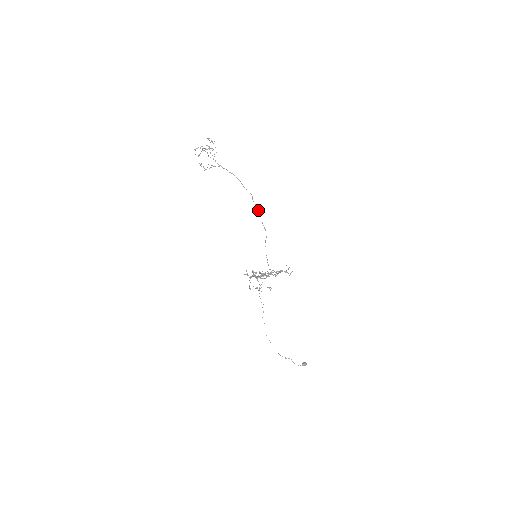
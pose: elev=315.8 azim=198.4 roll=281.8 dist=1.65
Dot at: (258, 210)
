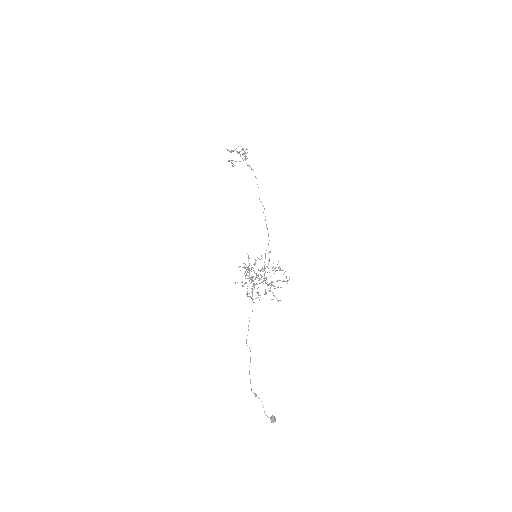
Dot at: occluded
